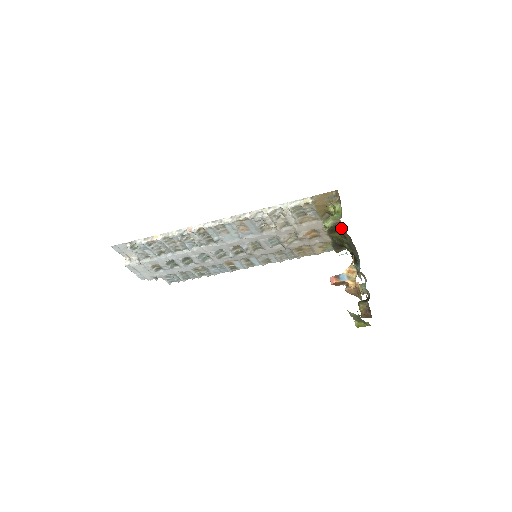
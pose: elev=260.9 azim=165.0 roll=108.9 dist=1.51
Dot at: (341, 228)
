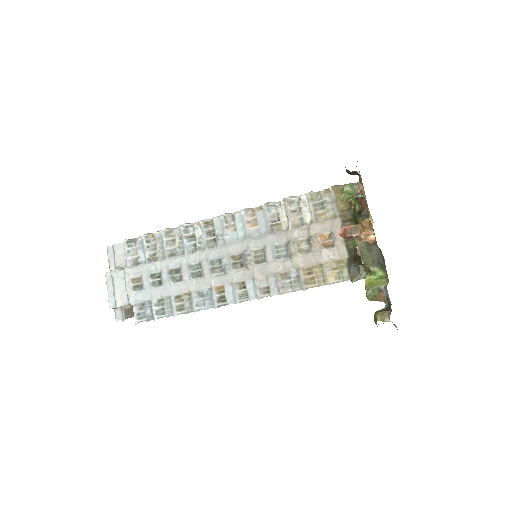
Dot at: (360, 201)
